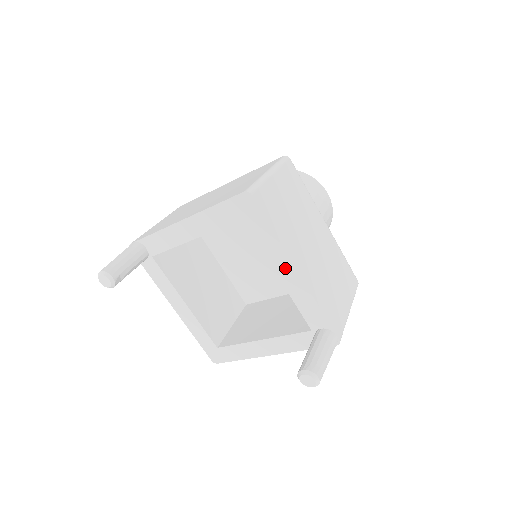
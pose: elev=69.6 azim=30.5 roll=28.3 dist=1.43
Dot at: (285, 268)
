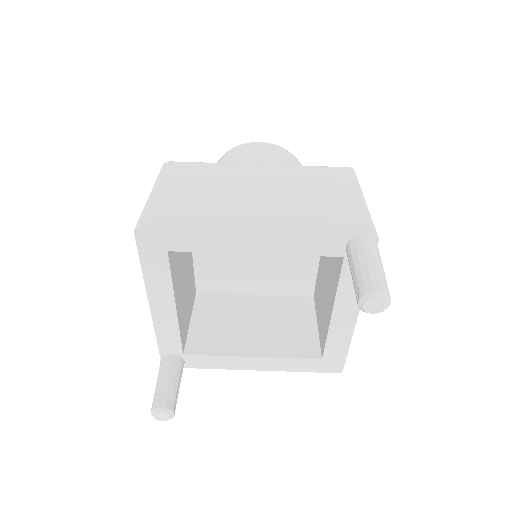
Dot at: (245, 241)
